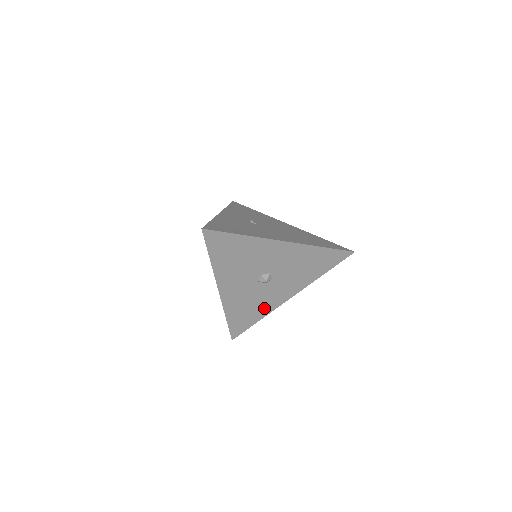
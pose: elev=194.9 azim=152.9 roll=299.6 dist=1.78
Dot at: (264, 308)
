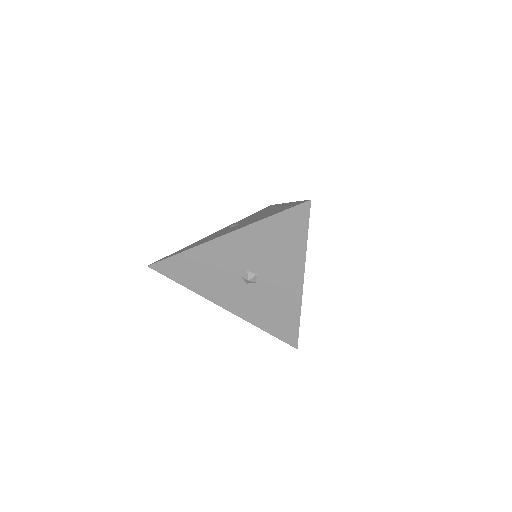
Dot at: (288, 306)
